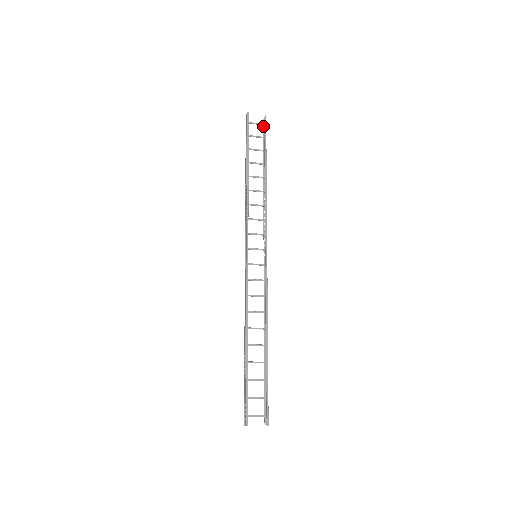
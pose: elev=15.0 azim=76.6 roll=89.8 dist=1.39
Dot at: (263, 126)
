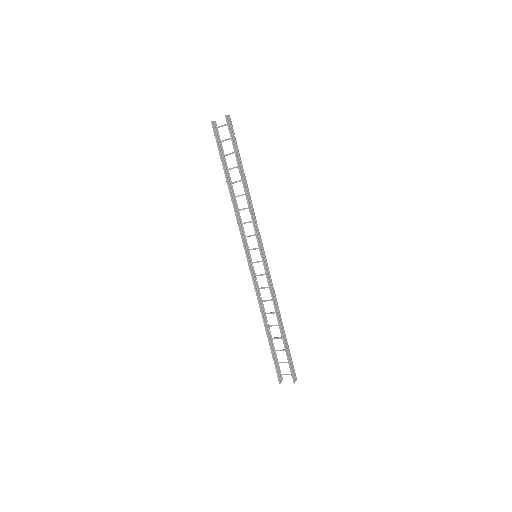
Dot at: (231, 124)
